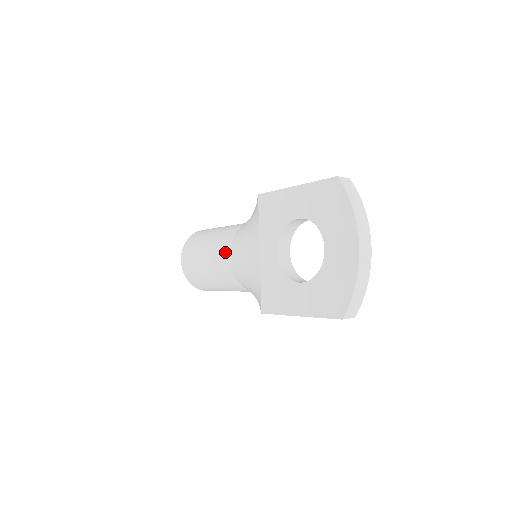
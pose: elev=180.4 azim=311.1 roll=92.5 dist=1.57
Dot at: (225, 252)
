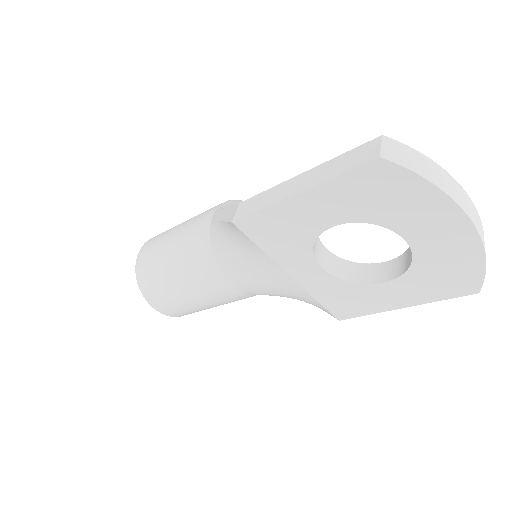
Dot at: (222, 285)
